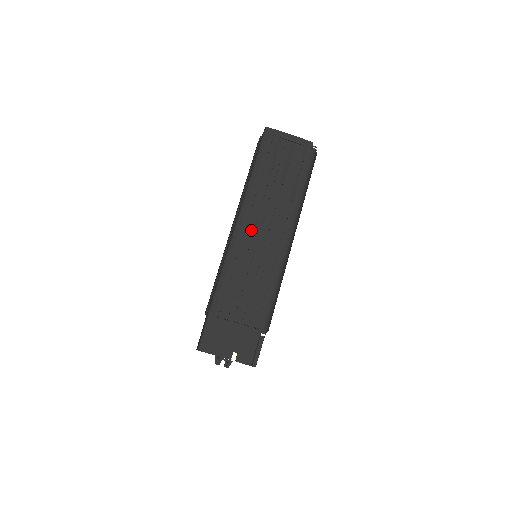
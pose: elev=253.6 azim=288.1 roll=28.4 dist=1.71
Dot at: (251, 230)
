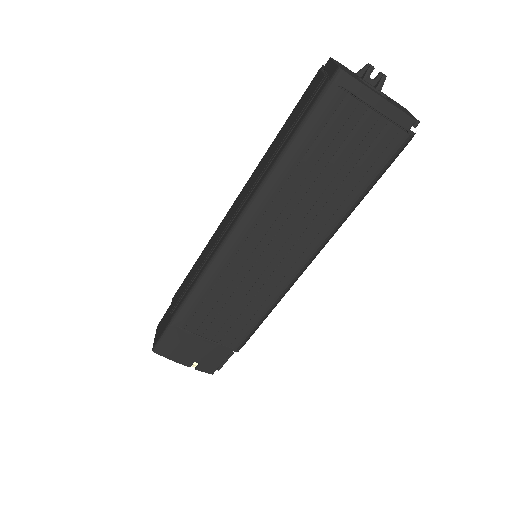
Dot at: (254, 243)
